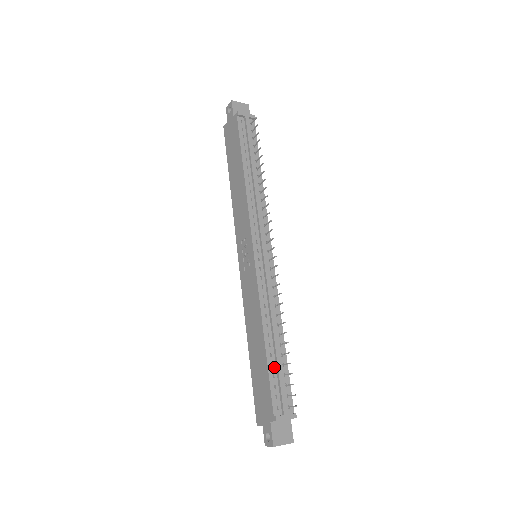
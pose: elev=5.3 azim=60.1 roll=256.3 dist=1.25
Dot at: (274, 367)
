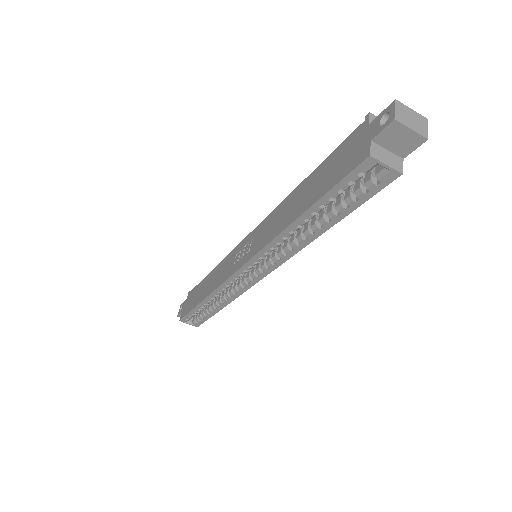
Dot at: occluded
